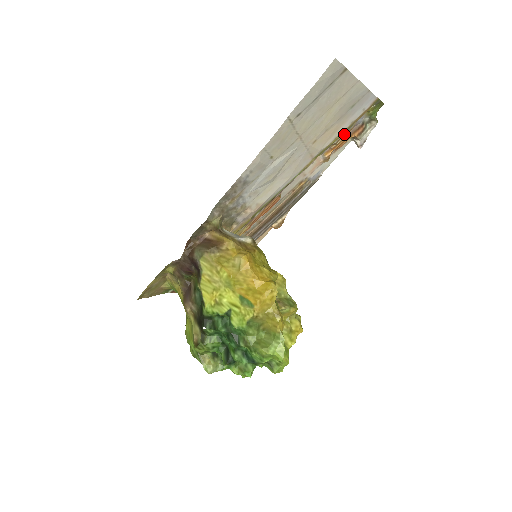
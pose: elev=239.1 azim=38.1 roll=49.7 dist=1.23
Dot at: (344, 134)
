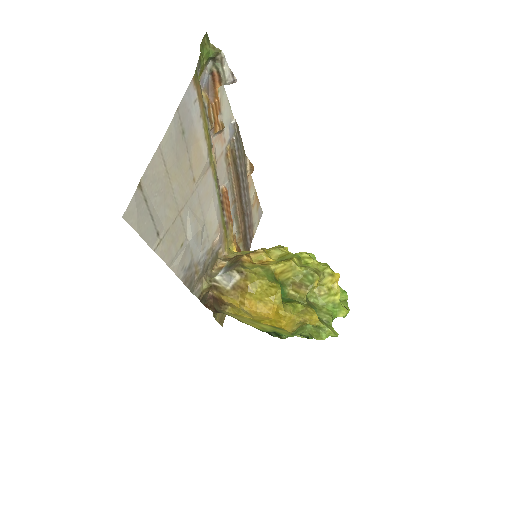
Dot at: (208, 111)
